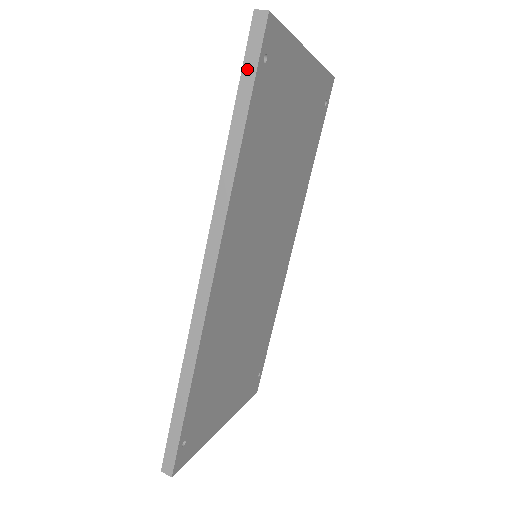
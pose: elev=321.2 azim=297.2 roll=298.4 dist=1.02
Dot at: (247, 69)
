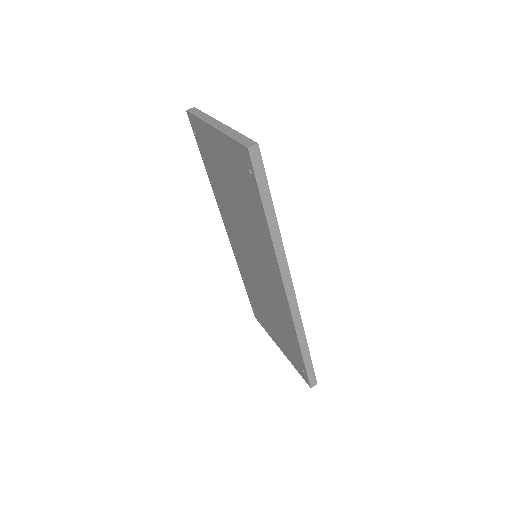
Dot at: (261, 182)
